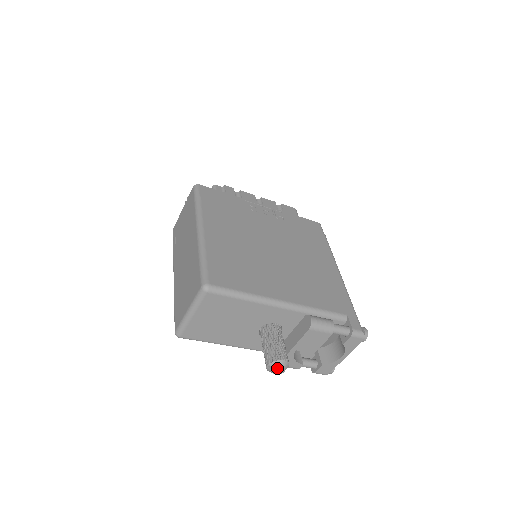
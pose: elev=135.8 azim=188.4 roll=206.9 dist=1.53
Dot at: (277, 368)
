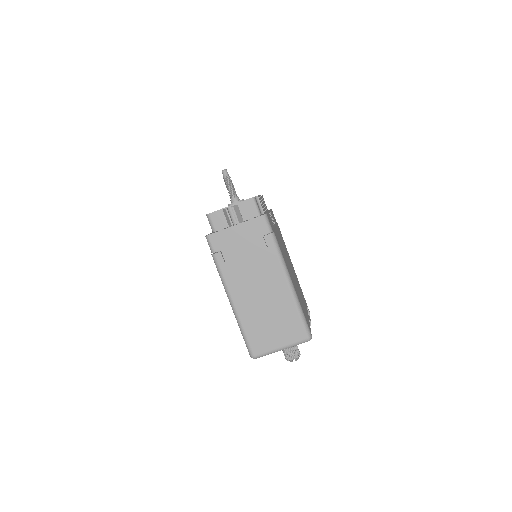
Dot at: occluded
